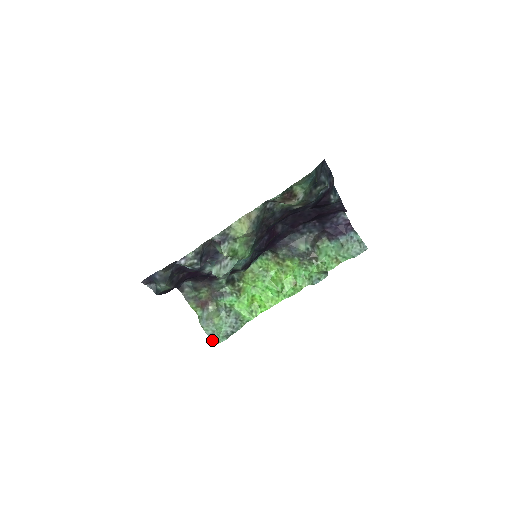
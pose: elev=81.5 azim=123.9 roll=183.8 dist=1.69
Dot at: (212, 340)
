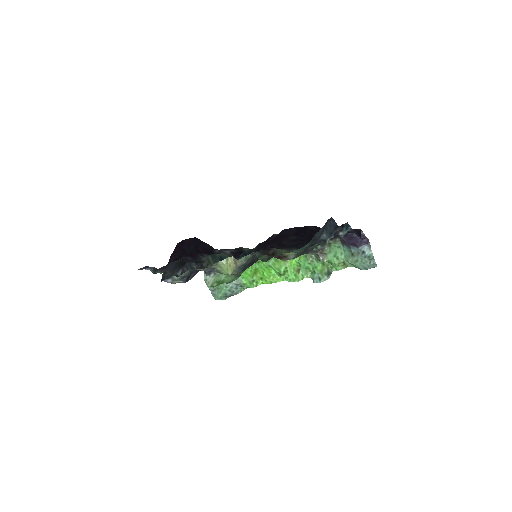
Dot at: (213, 295)
